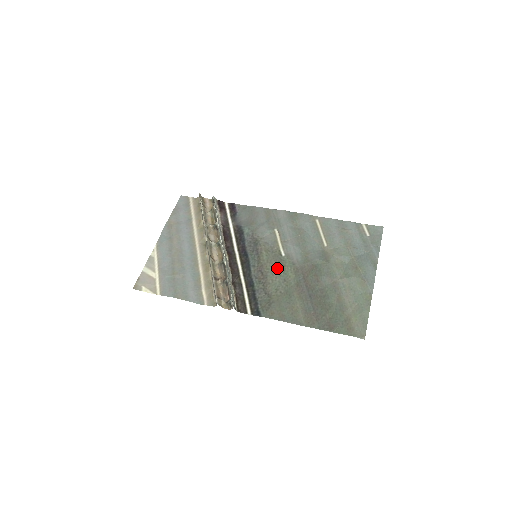
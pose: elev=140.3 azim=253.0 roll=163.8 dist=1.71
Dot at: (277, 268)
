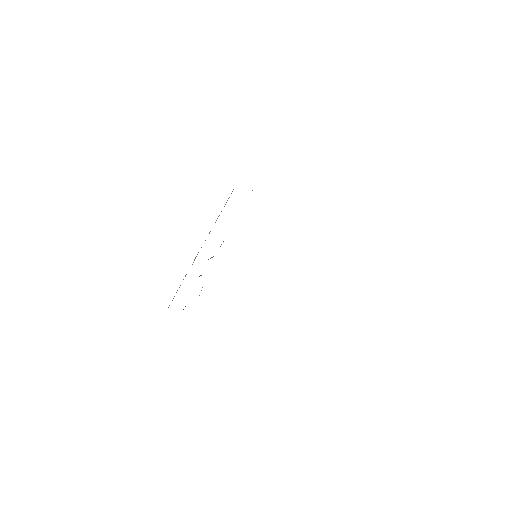
Dot at: occluded
